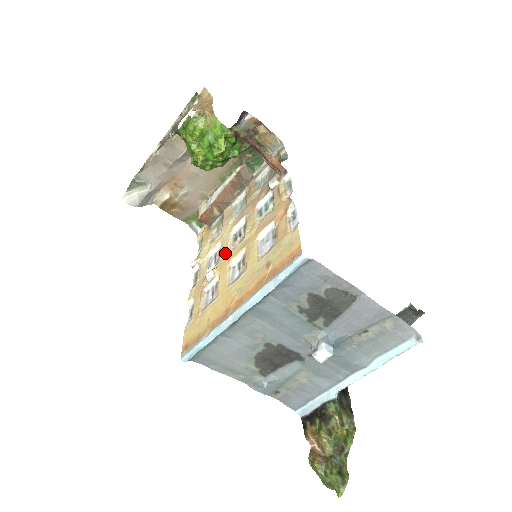
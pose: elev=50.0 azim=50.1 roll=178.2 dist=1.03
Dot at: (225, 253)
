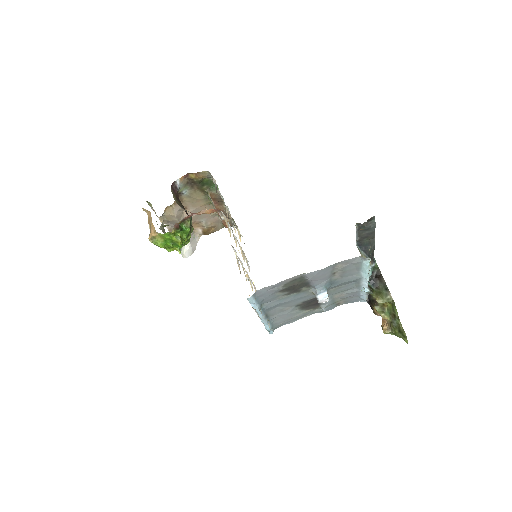
Dot at: occluded
